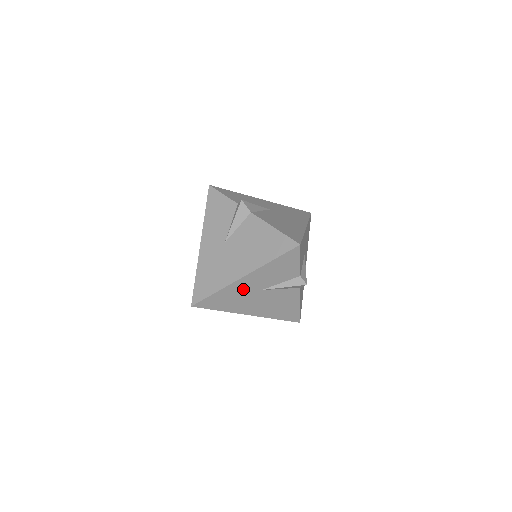
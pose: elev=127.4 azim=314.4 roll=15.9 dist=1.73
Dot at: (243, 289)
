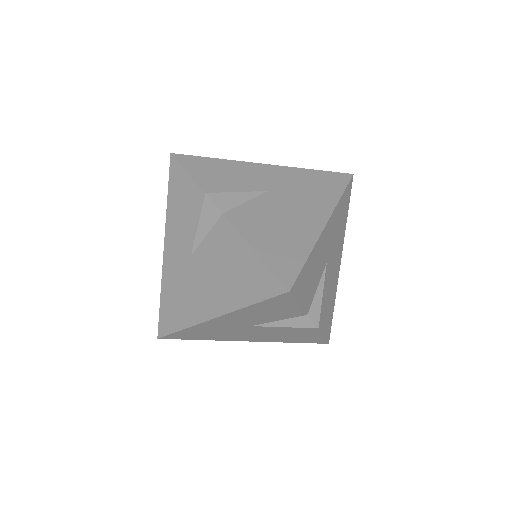
Dot at: (222, 326)
